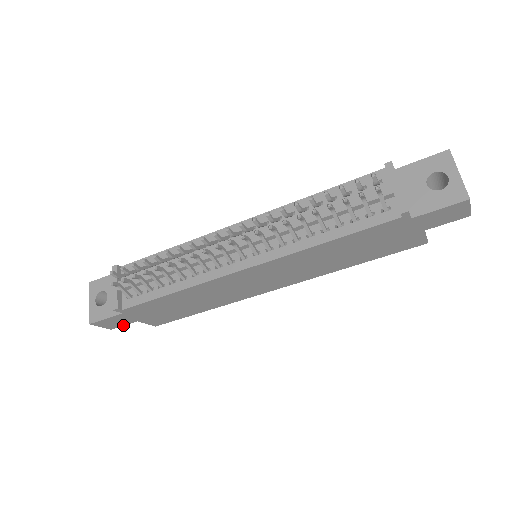
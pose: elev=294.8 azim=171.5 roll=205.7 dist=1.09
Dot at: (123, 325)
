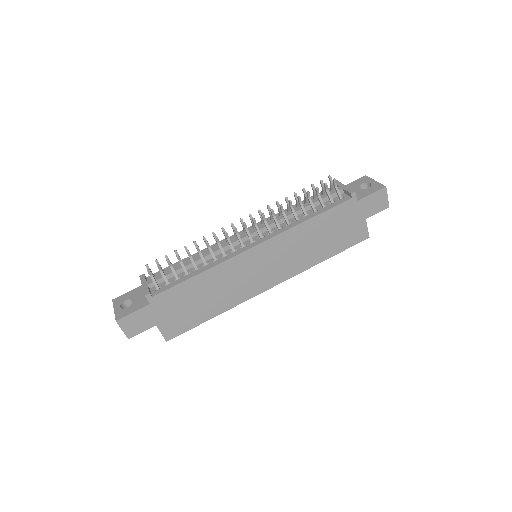
Dot at: (141, 332)
